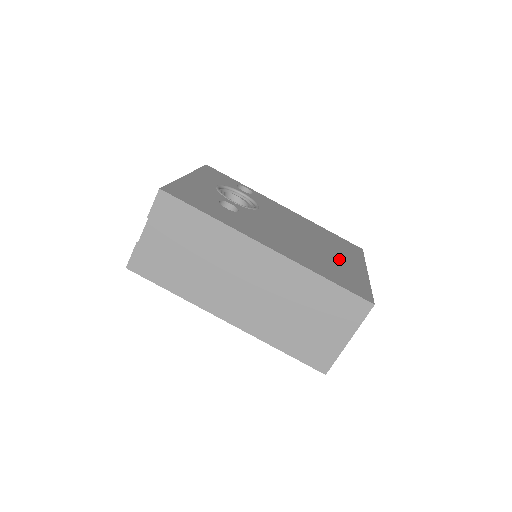
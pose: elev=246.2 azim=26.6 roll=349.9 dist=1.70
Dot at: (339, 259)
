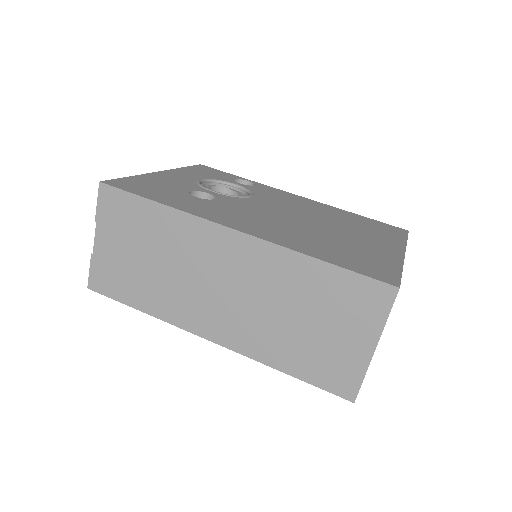
Dot at: (359, 240)
